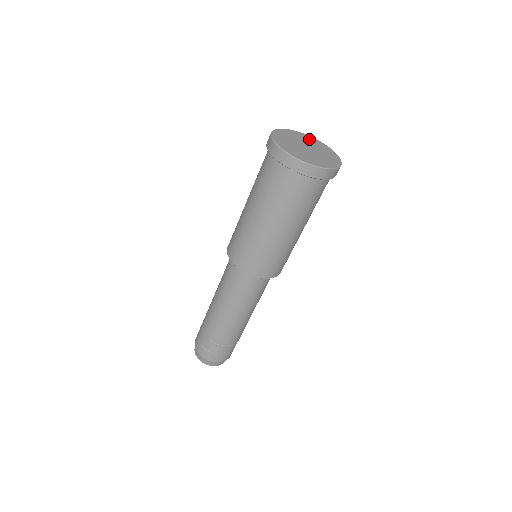
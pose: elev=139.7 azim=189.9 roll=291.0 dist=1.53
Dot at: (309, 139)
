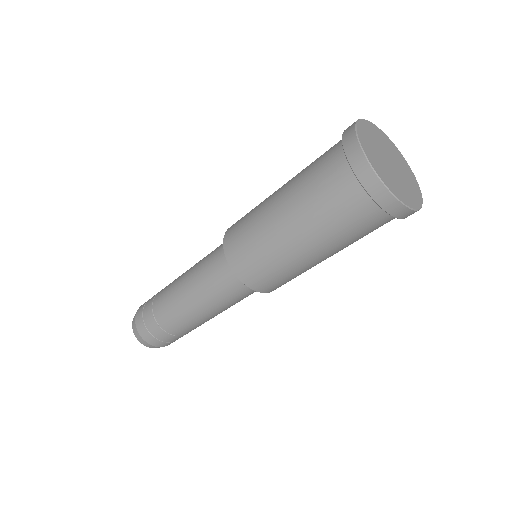
Dot at: (392, 148)
